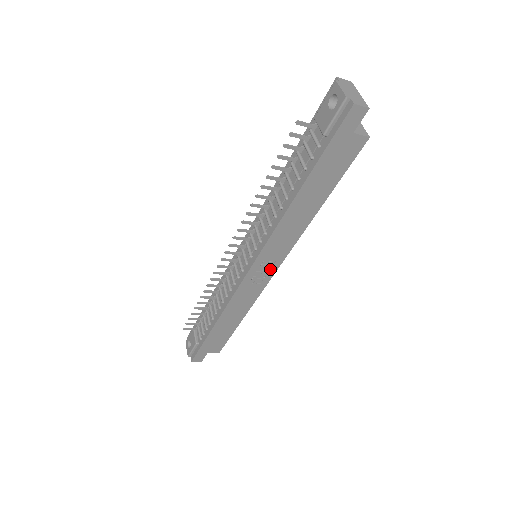
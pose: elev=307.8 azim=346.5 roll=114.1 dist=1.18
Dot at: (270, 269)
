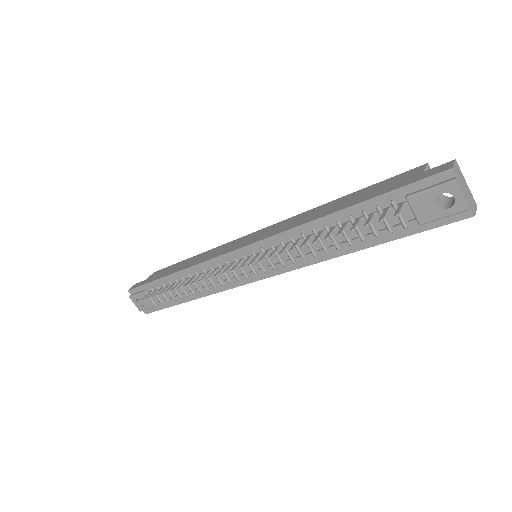
Dot at: occluded
